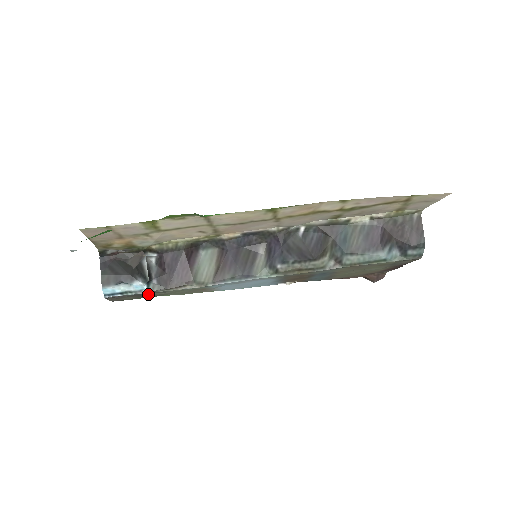
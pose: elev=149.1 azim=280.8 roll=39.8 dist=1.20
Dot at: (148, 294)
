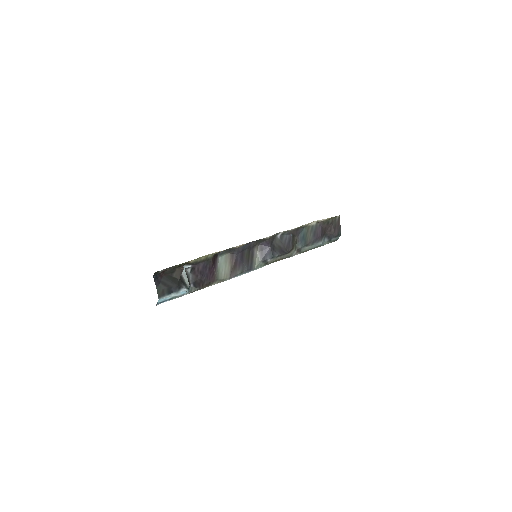
Dot at: occluded
